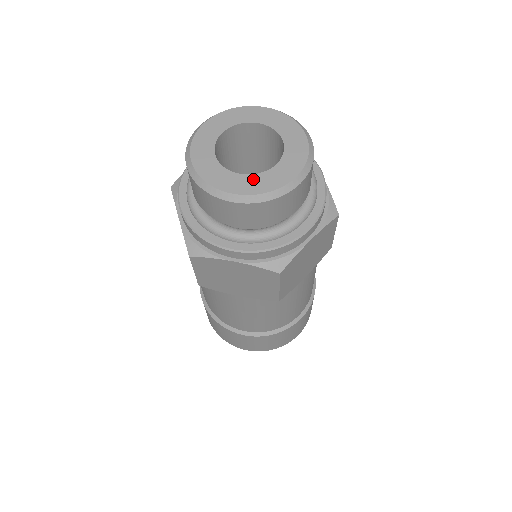
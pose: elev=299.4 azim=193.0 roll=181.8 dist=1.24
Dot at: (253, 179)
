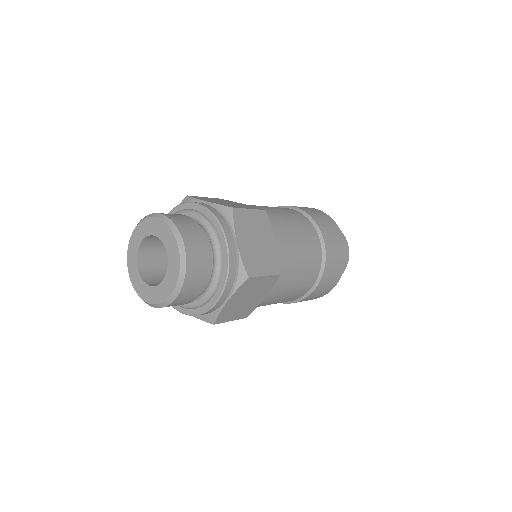
Dot at: (169, 275)
